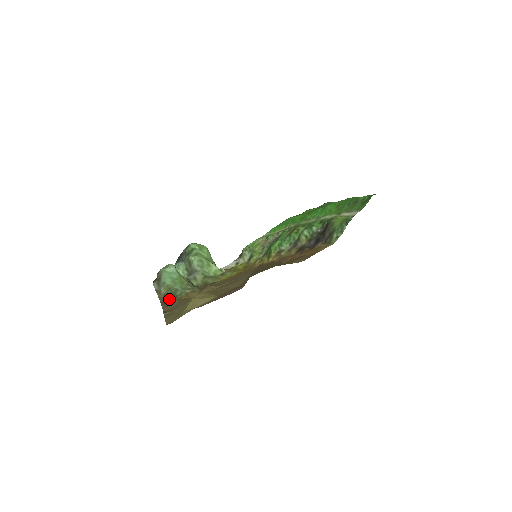
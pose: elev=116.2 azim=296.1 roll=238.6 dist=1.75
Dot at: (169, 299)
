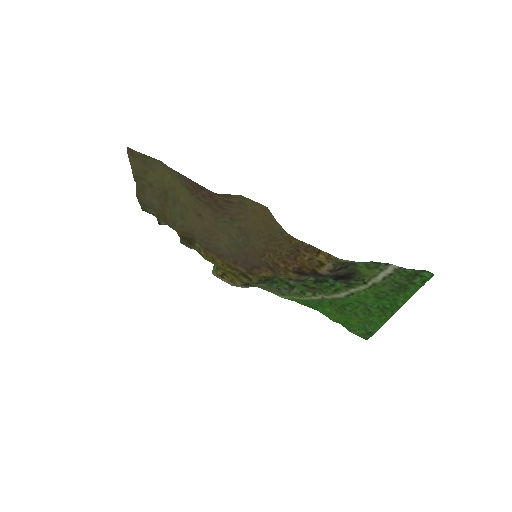
Dot at: (152, 214)
